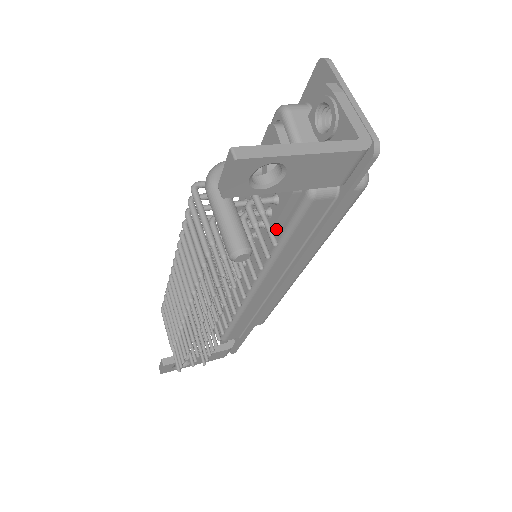
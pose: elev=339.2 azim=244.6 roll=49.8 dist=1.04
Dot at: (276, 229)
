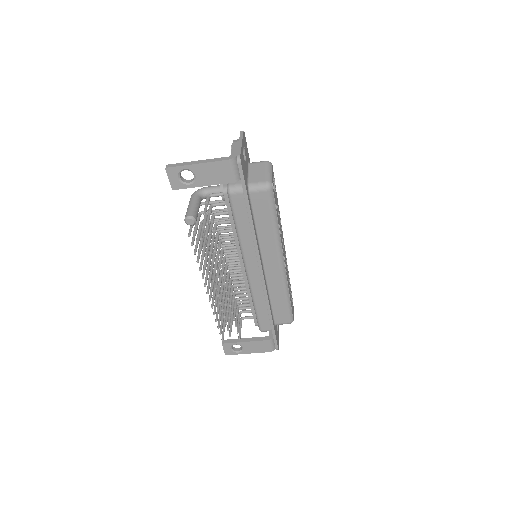
Dot at: (233, 221)
